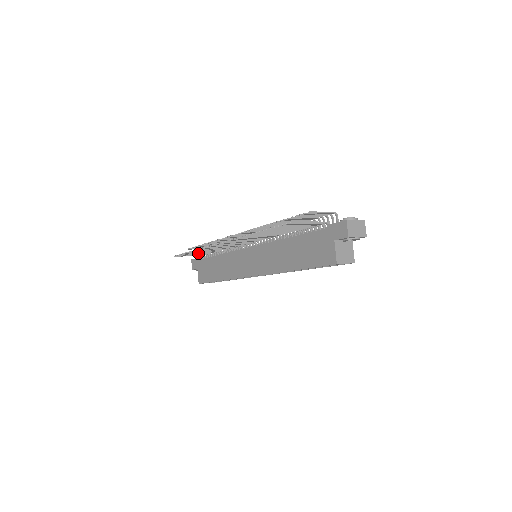
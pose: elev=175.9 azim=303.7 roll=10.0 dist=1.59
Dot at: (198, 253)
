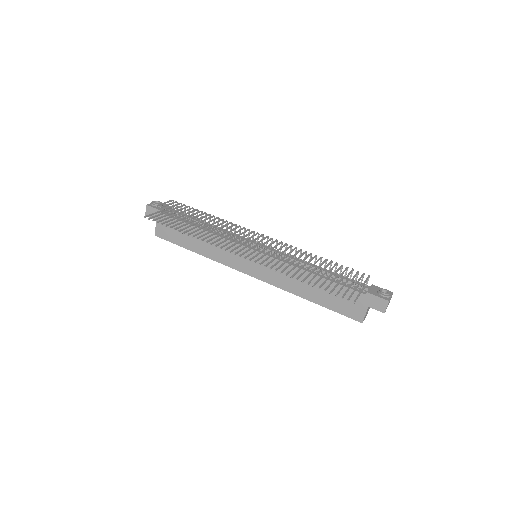
Dot at: occluded
